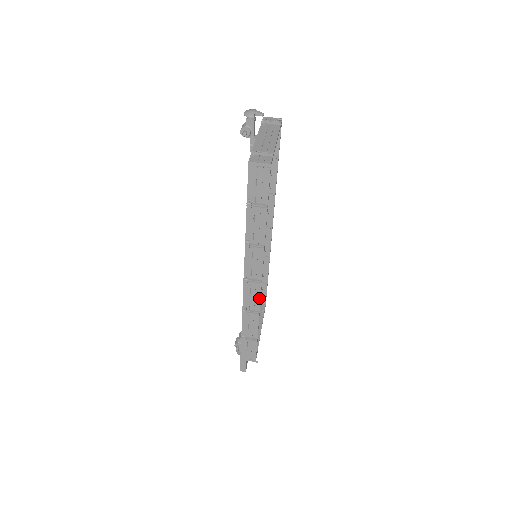
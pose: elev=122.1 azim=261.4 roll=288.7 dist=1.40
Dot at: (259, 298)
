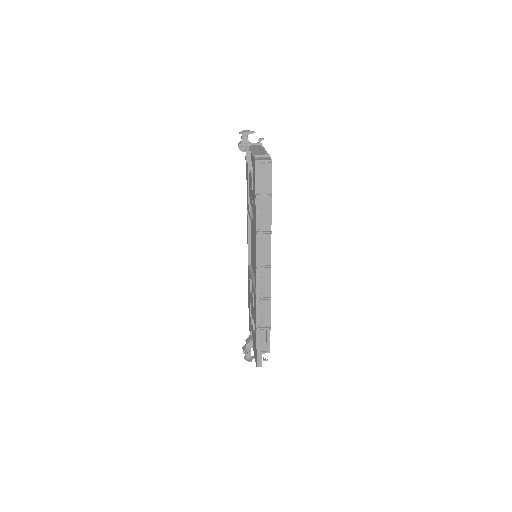
Dot at: (270, 284)
